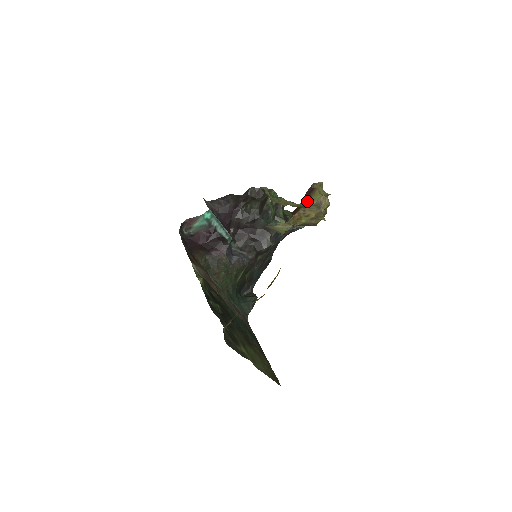
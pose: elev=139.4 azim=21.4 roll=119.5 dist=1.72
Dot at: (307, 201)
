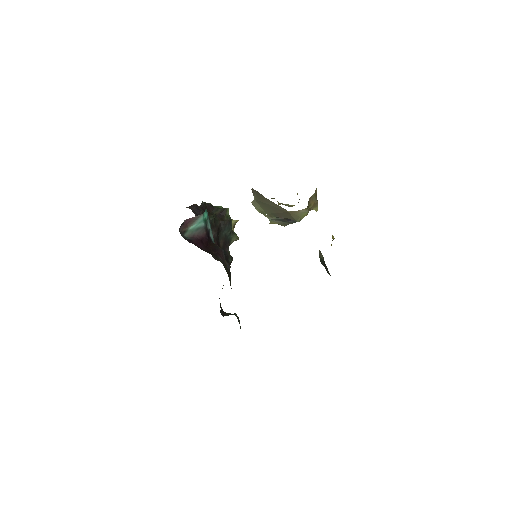
Dot at: (281, 203)
